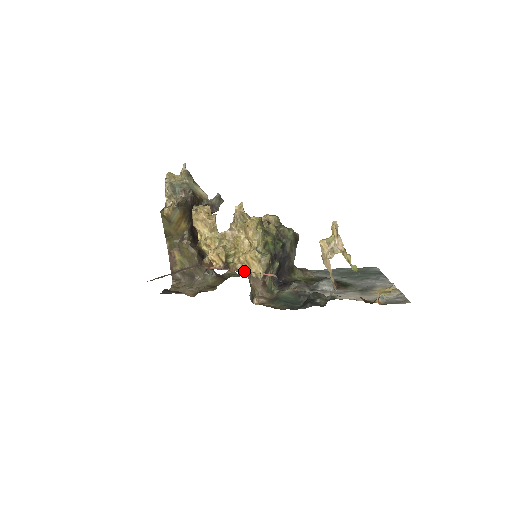
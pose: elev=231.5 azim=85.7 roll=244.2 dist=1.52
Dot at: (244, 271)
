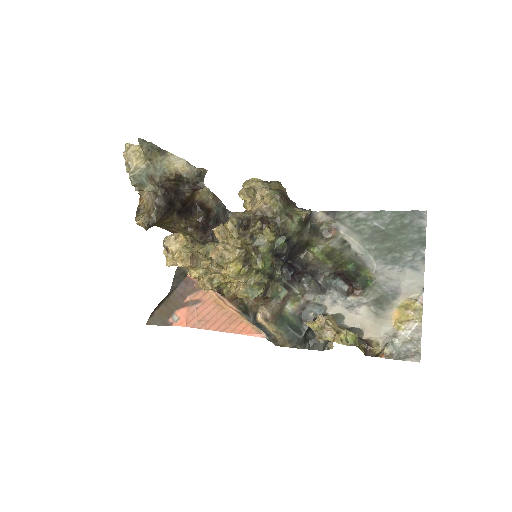
Dot at: (233, 325)
